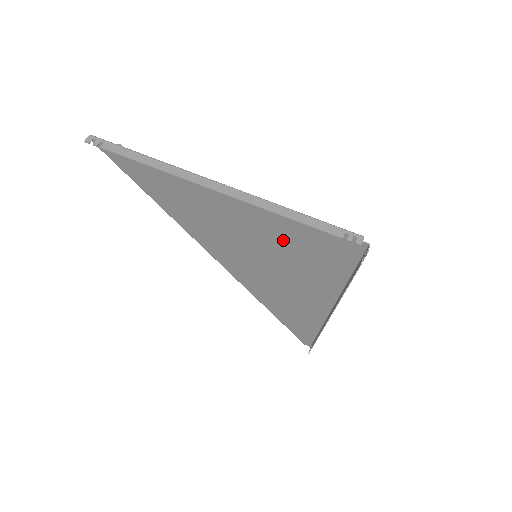
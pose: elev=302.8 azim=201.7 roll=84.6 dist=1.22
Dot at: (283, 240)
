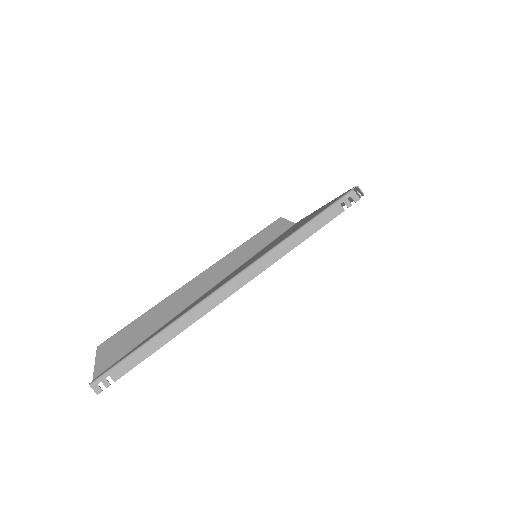
Dot at: occluded
